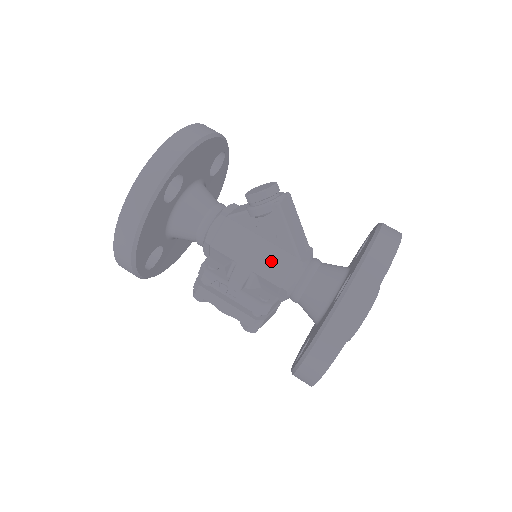
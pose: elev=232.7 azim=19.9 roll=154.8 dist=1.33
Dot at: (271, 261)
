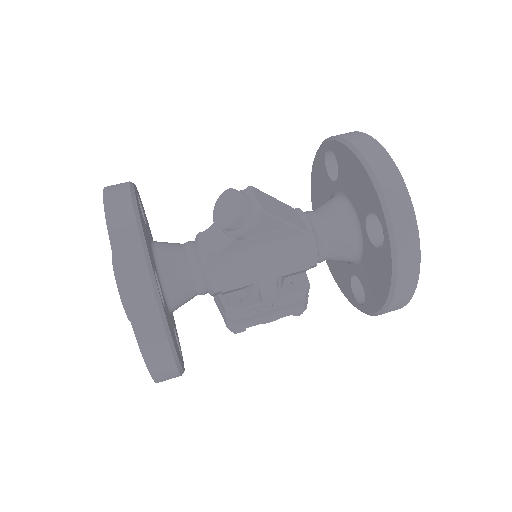
Dot at: (286, 256)
